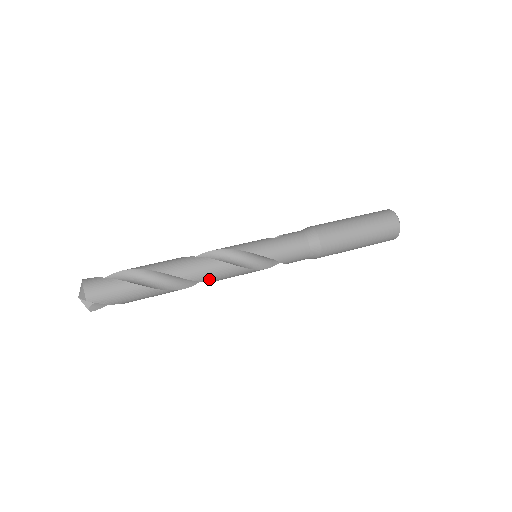
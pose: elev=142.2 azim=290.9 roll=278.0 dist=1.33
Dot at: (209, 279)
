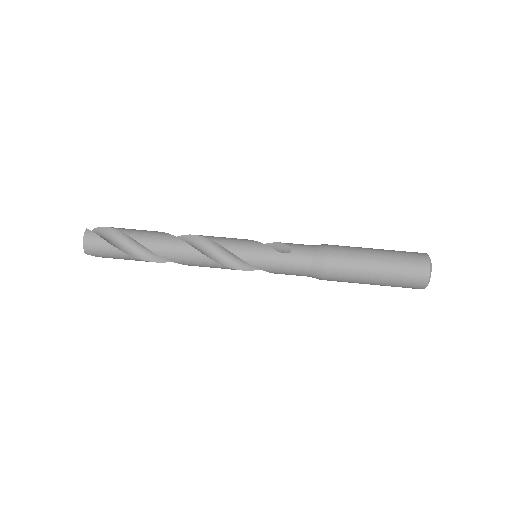
Dot at: (200, 266)
